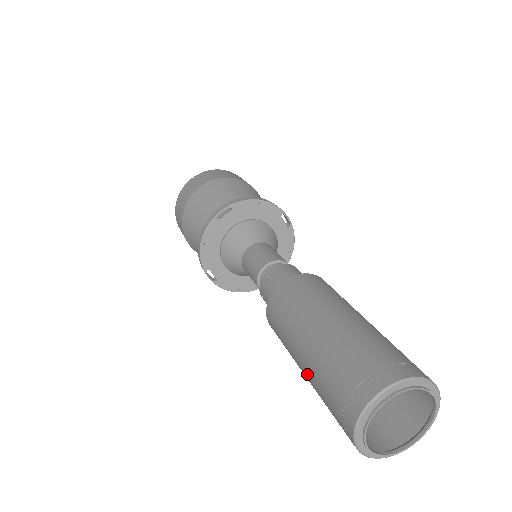
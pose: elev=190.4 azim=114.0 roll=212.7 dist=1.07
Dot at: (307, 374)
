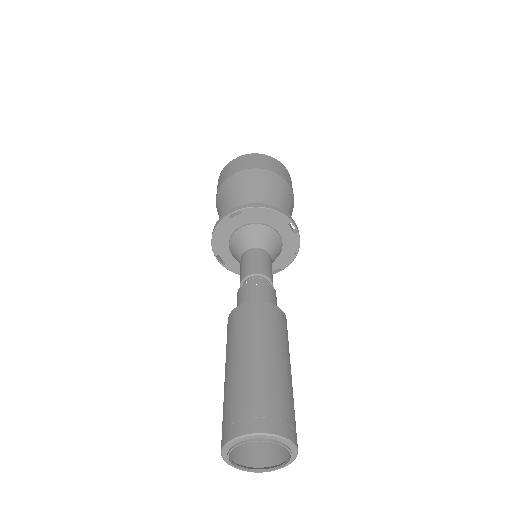
Dot at: occluded
